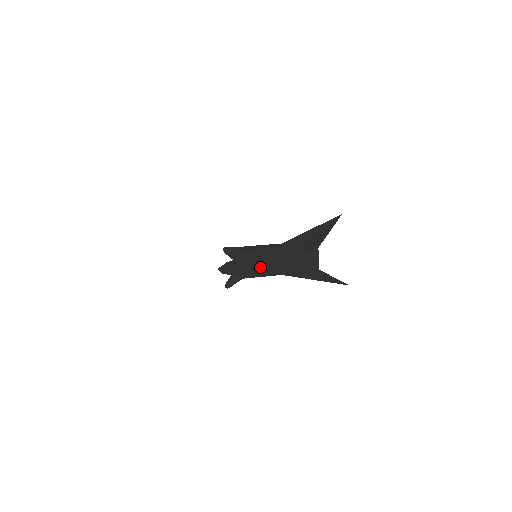
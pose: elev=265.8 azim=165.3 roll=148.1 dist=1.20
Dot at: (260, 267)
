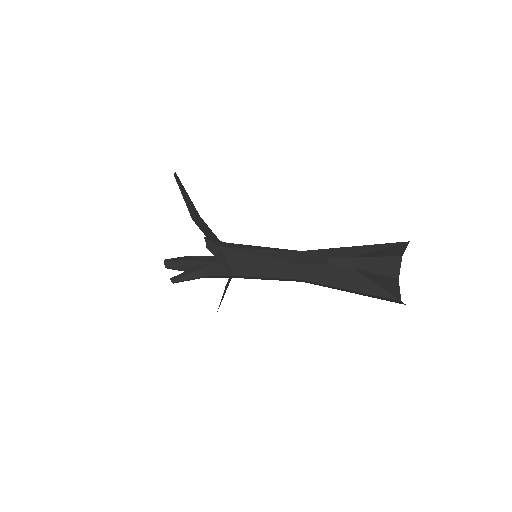
Dot at: (268, 265)
